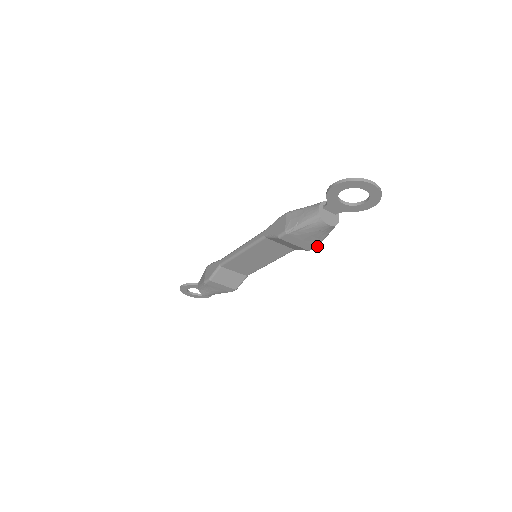
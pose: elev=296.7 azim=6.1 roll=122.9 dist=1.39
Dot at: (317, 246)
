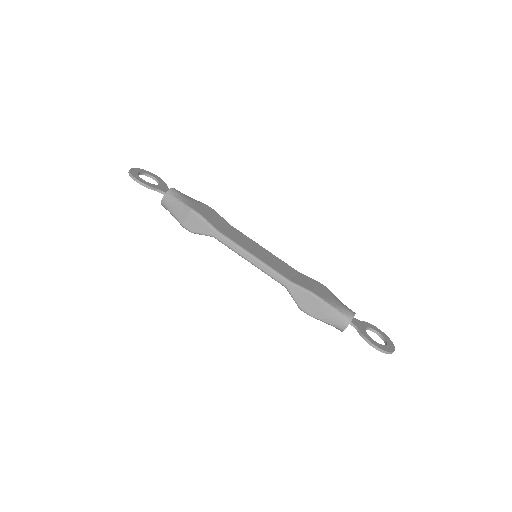
Dot at: occluded
